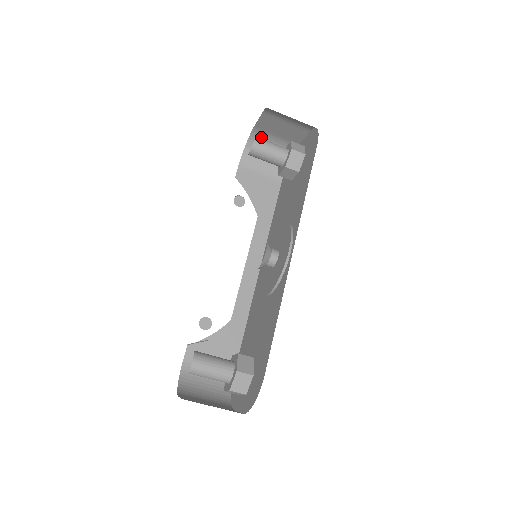
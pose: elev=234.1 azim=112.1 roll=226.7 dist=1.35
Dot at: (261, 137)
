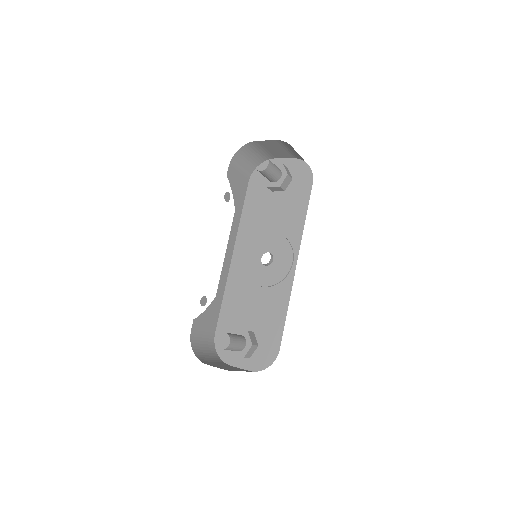
Dot at: (254, 147)
